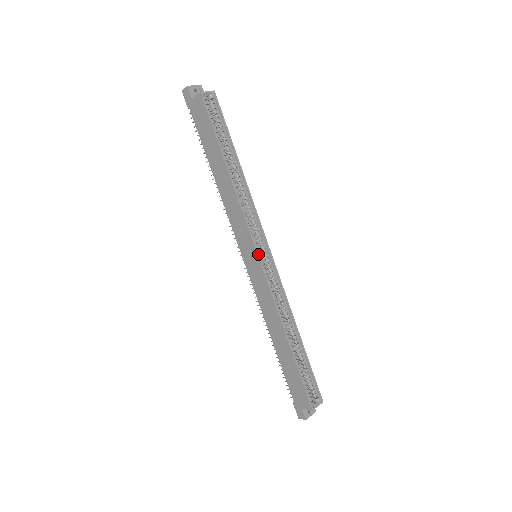
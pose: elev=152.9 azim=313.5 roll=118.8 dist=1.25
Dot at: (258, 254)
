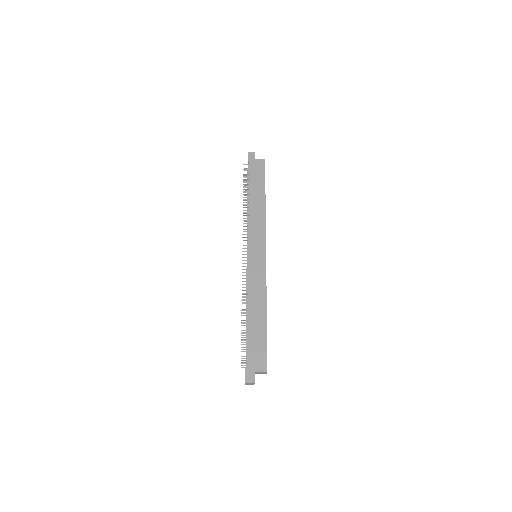
Dot at: occluded
